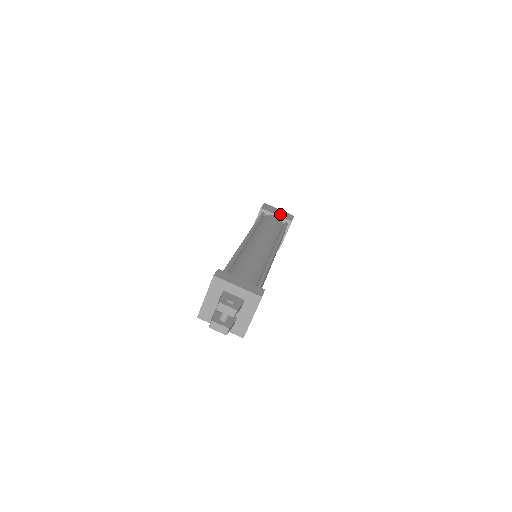
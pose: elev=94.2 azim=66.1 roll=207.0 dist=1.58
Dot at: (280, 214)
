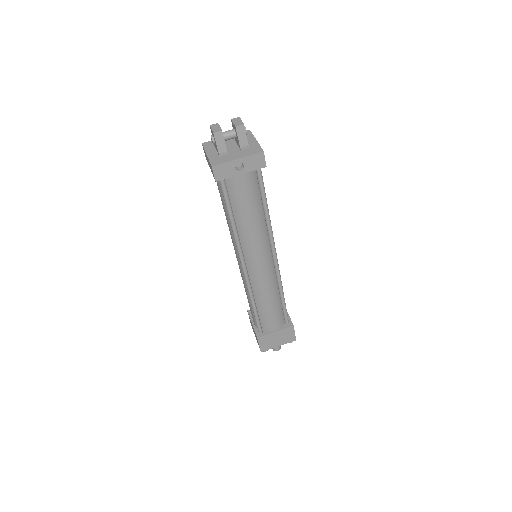
Dot at: occluded
